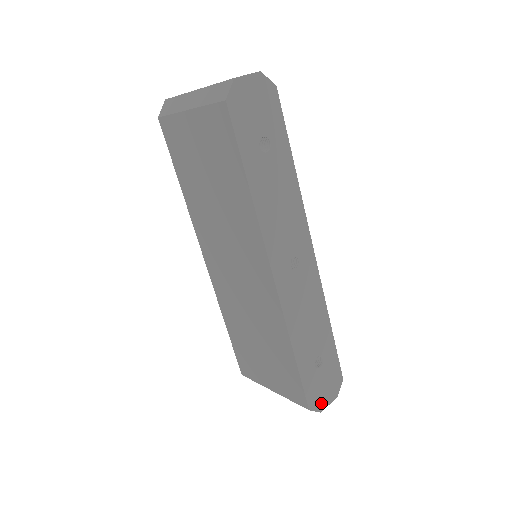
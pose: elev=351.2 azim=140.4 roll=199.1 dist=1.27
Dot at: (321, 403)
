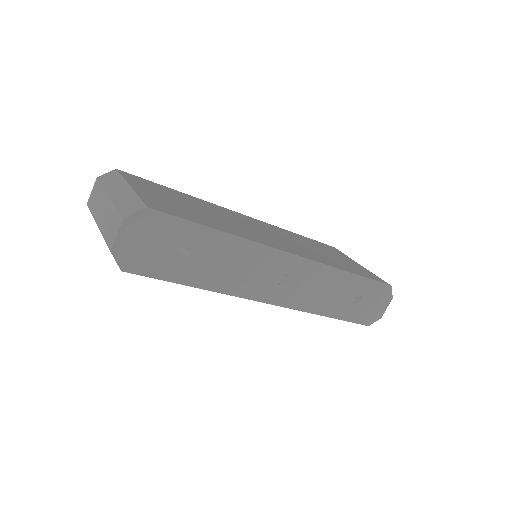
Dot at: (378, 314)
